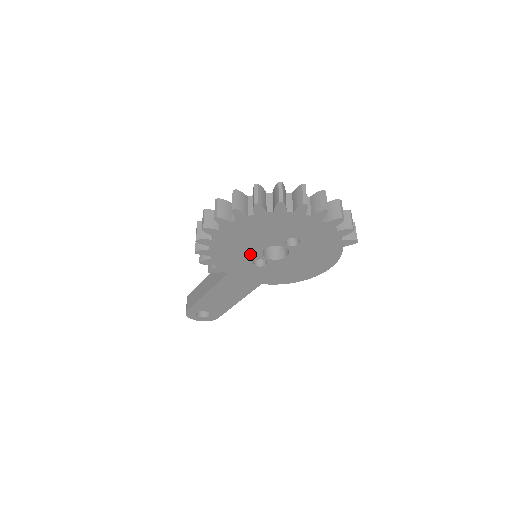
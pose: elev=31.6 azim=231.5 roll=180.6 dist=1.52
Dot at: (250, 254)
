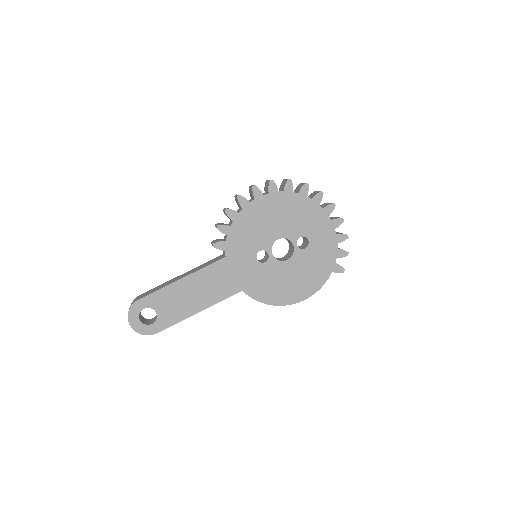
Dot at: (263, 239)
